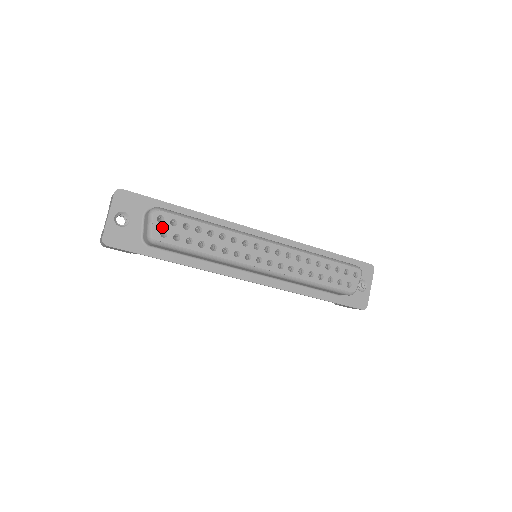
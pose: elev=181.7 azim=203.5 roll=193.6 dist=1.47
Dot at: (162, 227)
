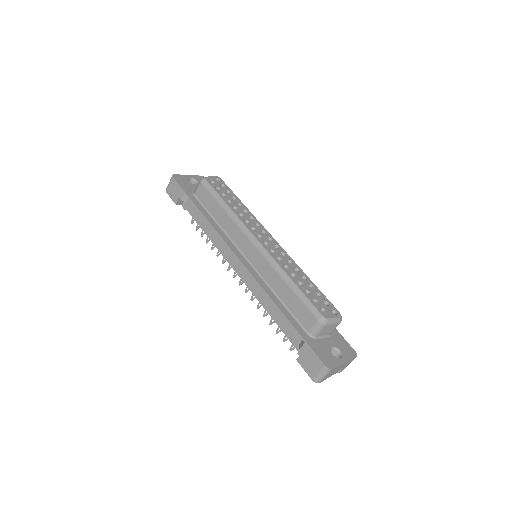
Dot at: (215, 181)
